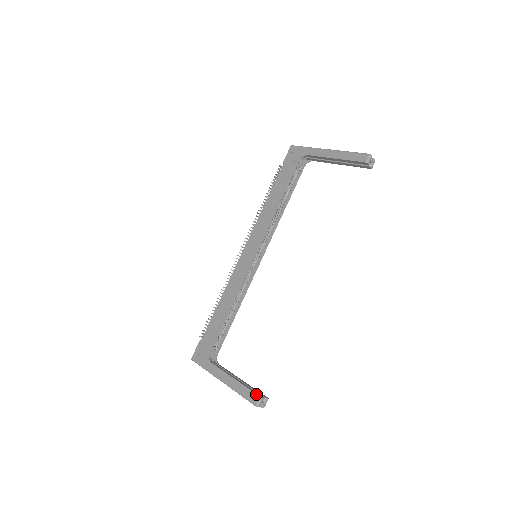
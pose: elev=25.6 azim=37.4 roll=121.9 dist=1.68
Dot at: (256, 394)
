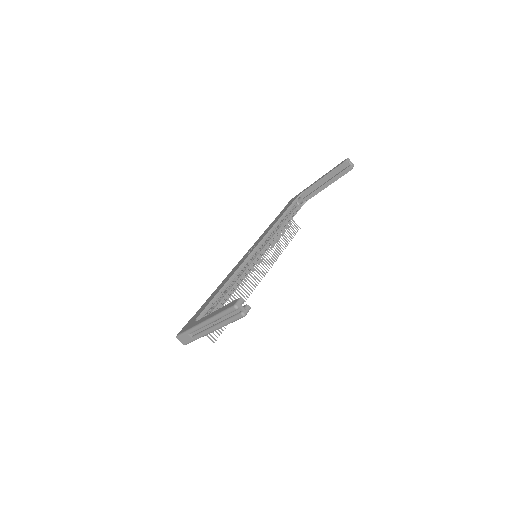
Dot at: (236, 299)
